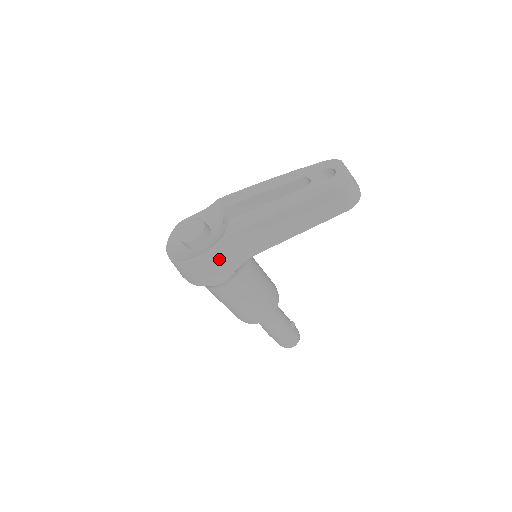
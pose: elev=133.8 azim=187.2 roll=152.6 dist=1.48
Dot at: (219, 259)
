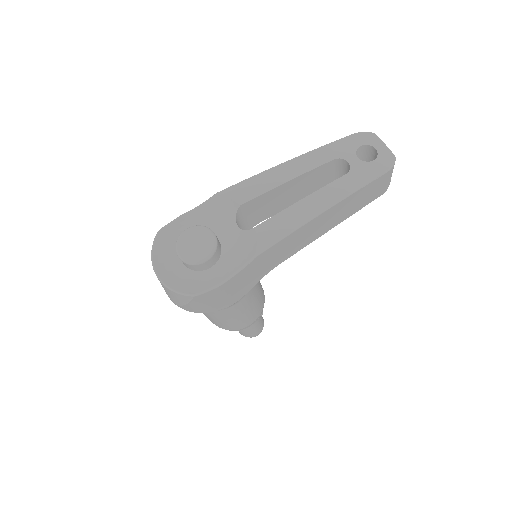
Dot at: (243, 279)
